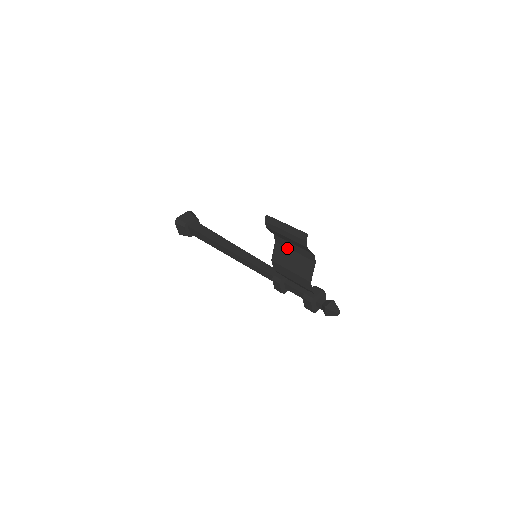
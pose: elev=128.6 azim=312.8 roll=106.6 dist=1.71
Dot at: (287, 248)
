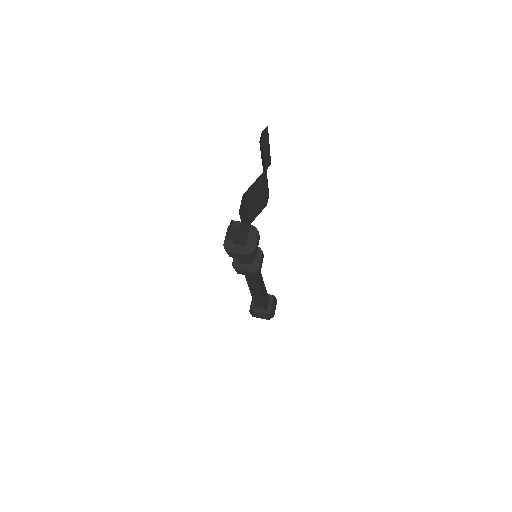
Dot at: (265, 196)
